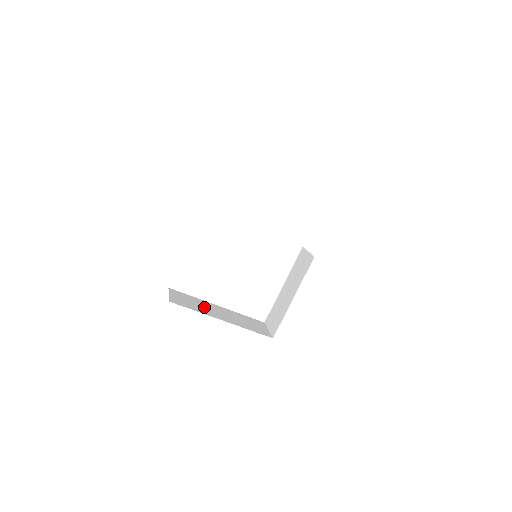
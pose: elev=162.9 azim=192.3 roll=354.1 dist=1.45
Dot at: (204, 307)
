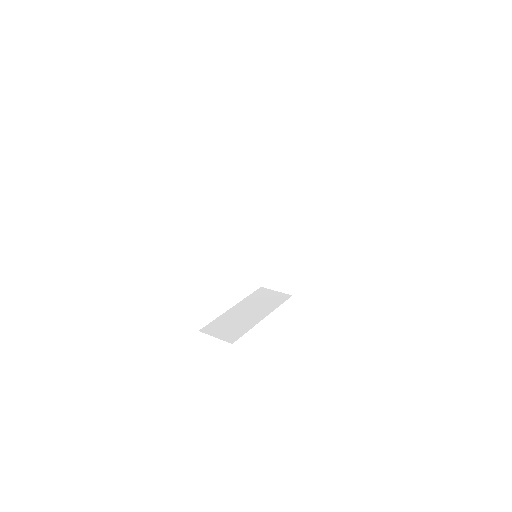
Dot at: occluded
